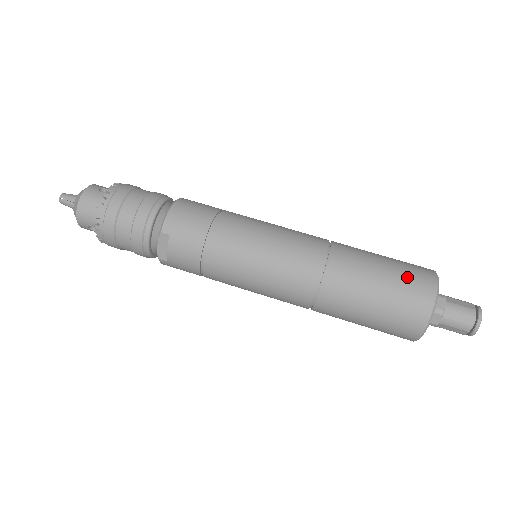
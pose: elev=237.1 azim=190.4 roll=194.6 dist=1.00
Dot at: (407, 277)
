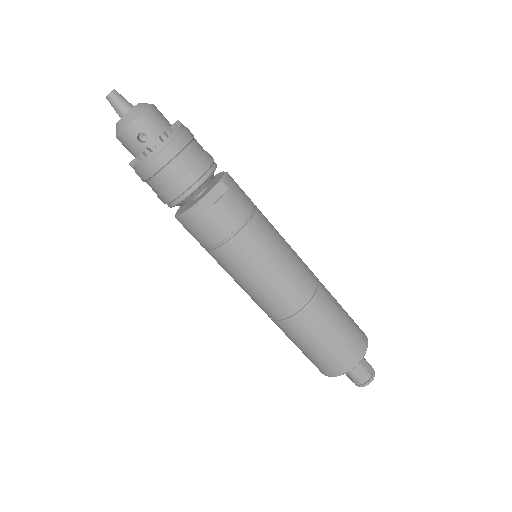
Dot at: occluded
